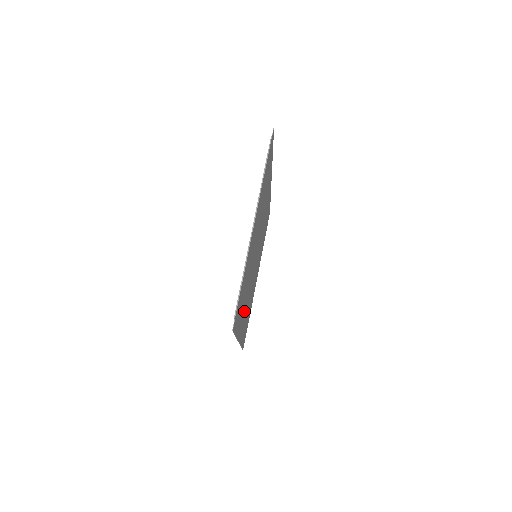
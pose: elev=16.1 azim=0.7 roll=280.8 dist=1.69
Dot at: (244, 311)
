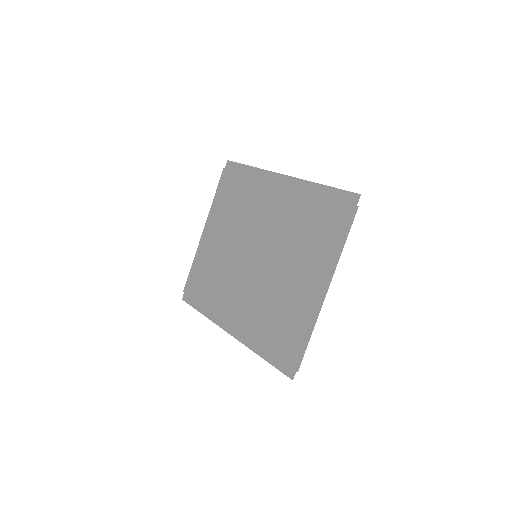
Dot at: (244, 312)
